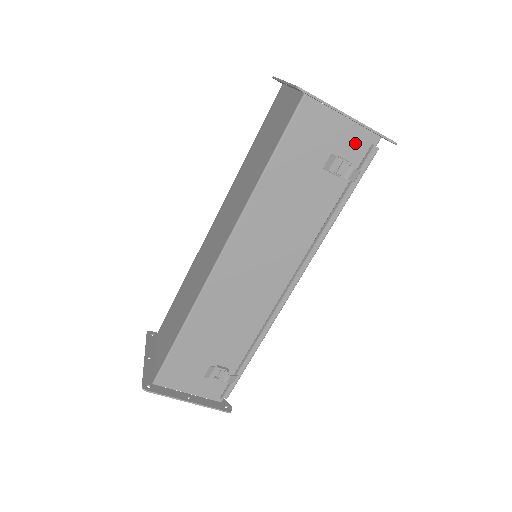
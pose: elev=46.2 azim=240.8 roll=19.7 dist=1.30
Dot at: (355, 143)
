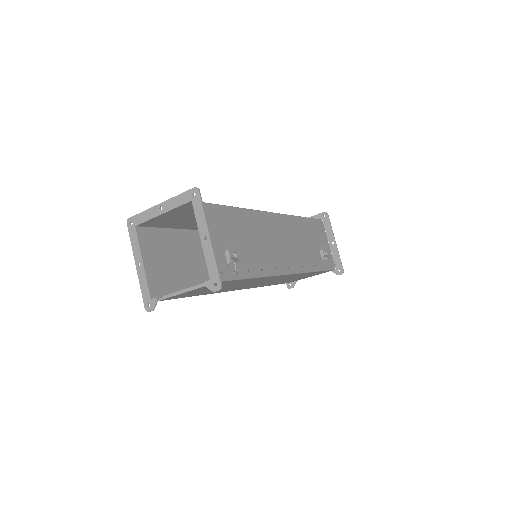
Dot at: occluded
